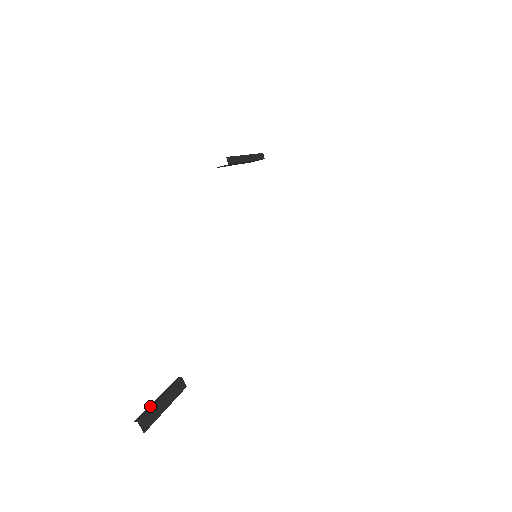
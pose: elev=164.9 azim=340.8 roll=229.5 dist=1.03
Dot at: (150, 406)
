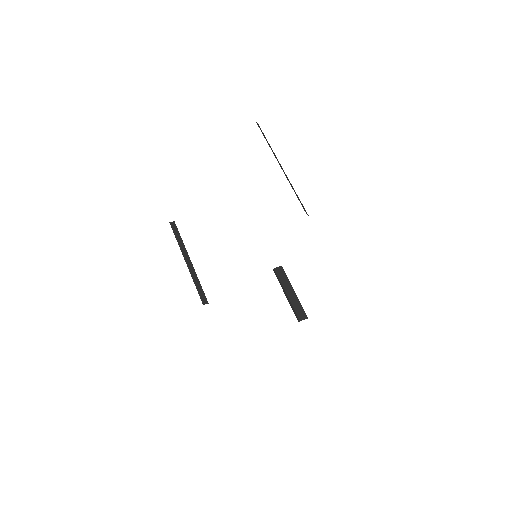
Dot at: (290, 305)
